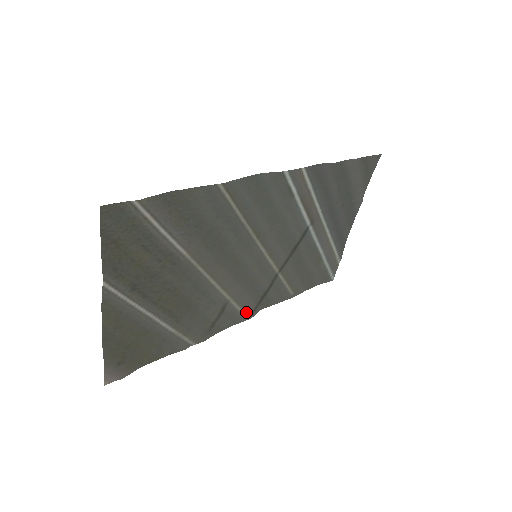
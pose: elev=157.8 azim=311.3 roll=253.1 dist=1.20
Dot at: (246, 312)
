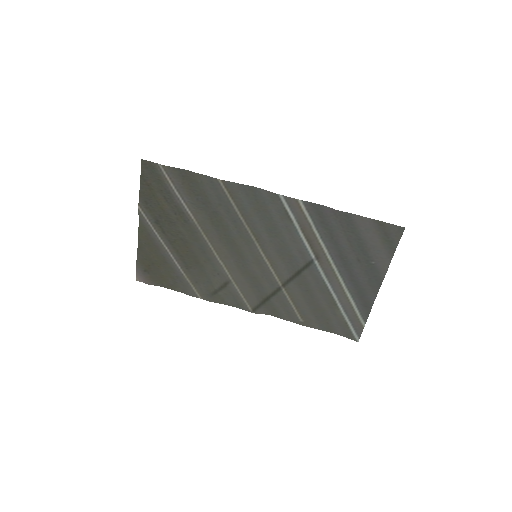
Dot at: (249, 304)
